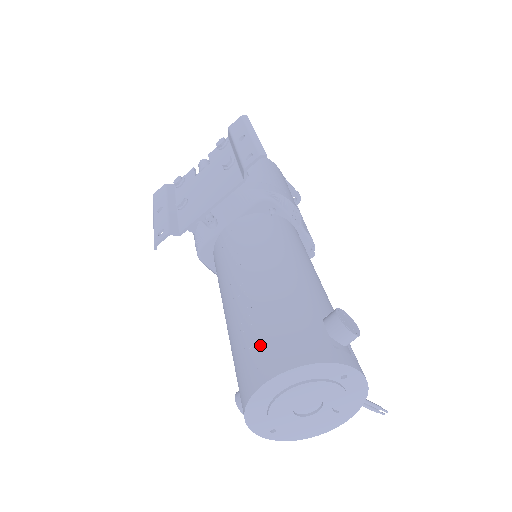
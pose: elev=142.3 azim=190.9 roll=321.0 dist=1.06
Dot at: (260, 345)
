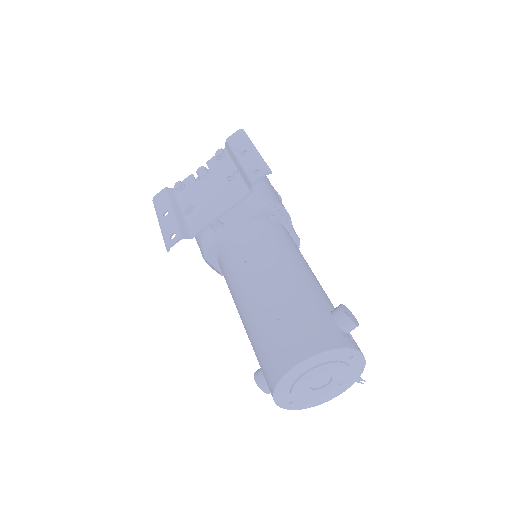
Dot at: (285, 336)
